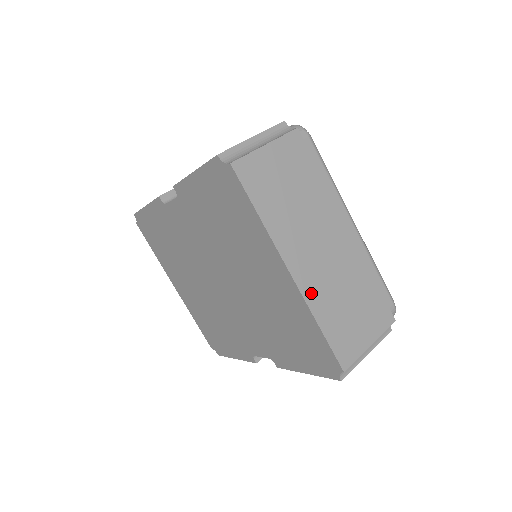
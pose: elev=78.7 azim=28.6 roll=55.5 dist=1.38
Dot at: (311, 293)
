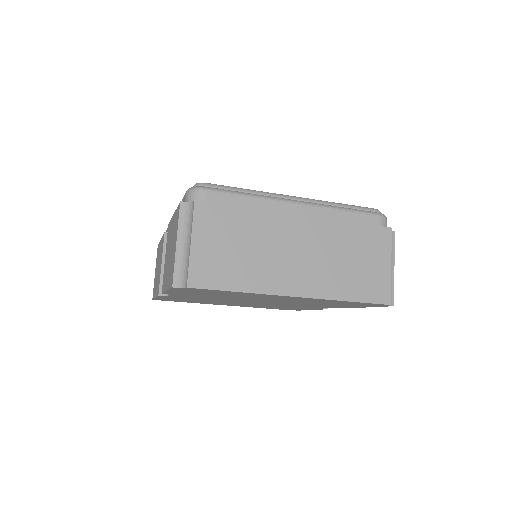
Dot at: (321, 290)
